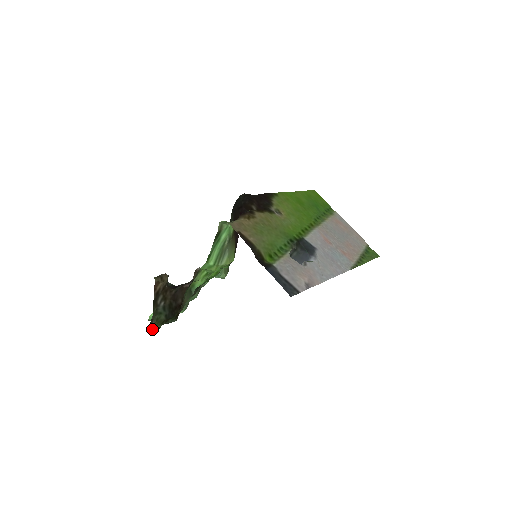
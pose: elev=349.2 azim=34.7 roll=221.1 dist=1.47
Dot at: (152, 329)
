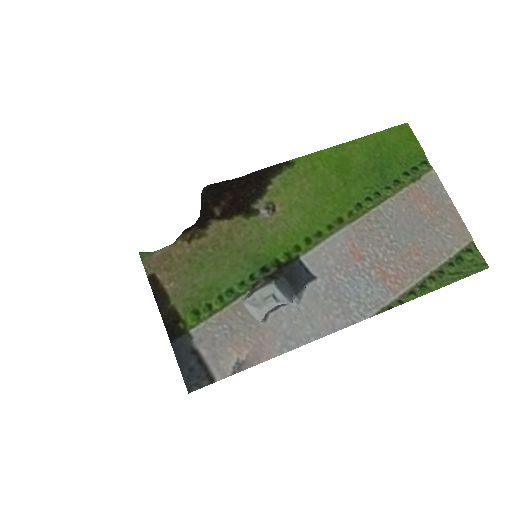
Dot at: occluded
